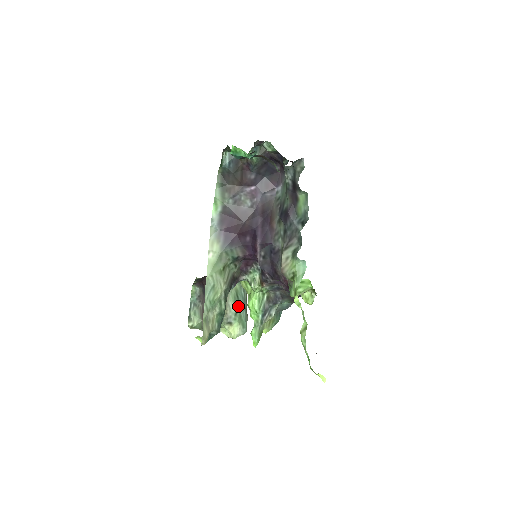
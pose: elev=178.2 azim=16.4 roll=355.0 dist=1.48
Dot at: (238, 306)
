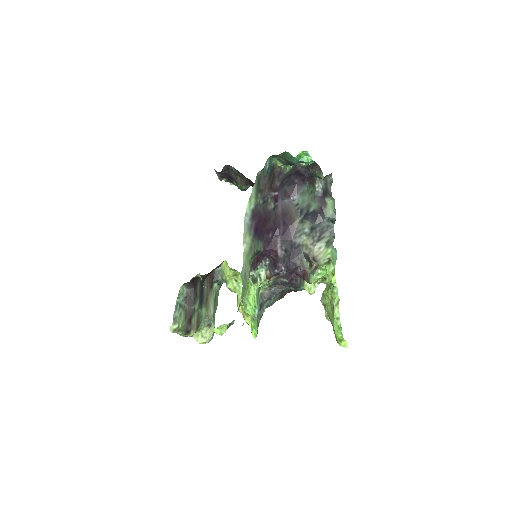
Dot at: (215, 309)
